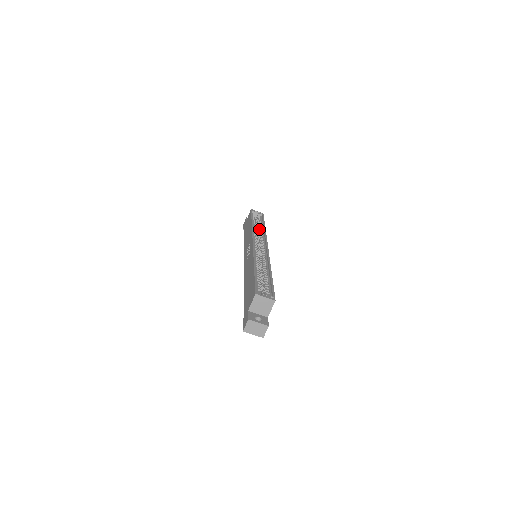
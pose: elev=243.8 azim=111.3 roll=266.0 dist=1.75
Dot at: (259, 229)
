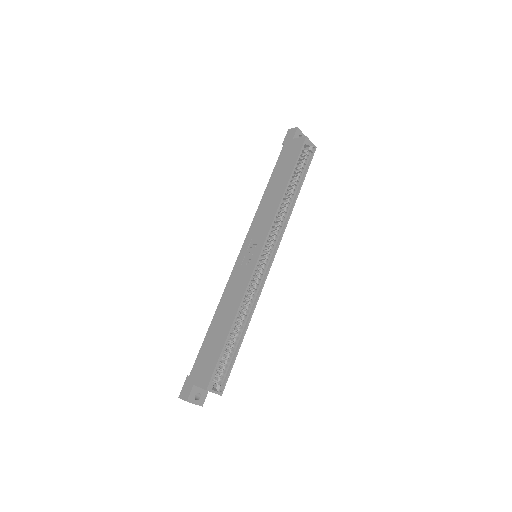
Dot at: (288, 201)
